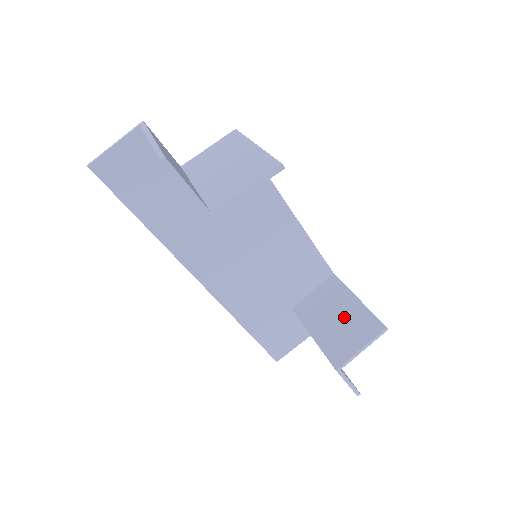
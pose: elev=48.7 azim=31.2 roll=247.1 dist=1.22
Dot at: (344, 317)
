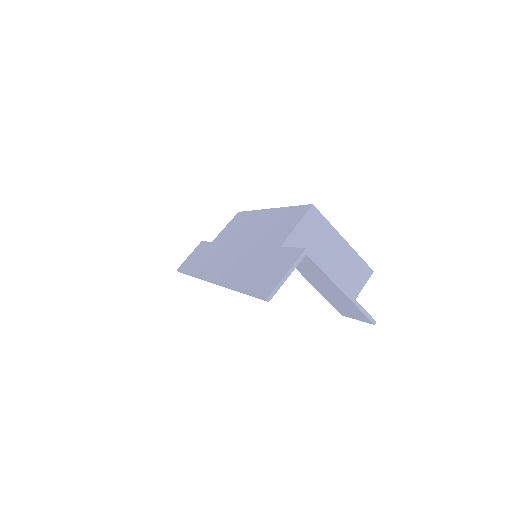
Dot at: occluded
